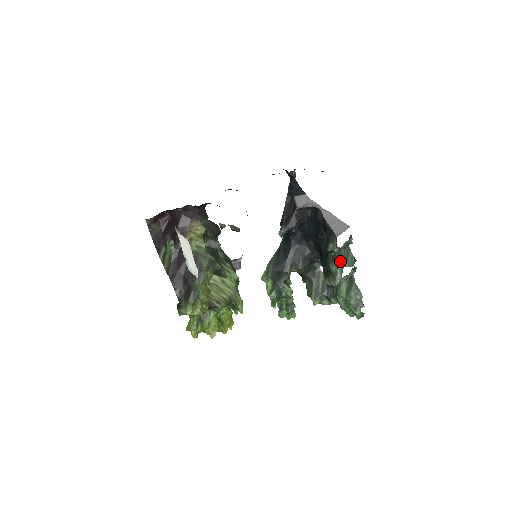
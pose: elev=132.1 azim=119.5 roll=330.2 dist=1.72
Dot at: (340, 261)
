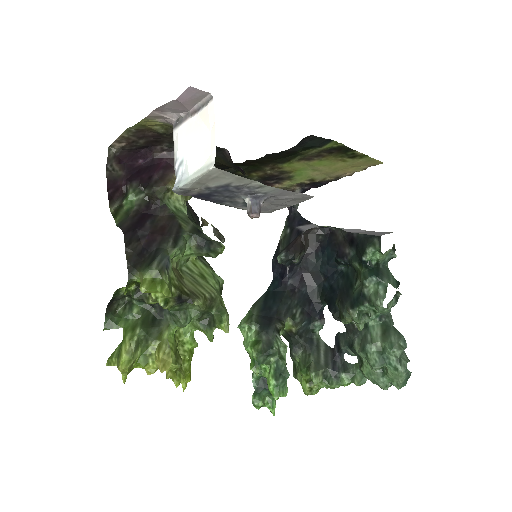
Dot at: (381, 275)
